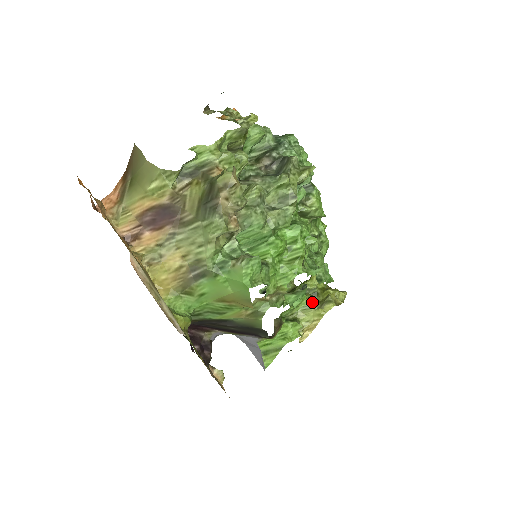
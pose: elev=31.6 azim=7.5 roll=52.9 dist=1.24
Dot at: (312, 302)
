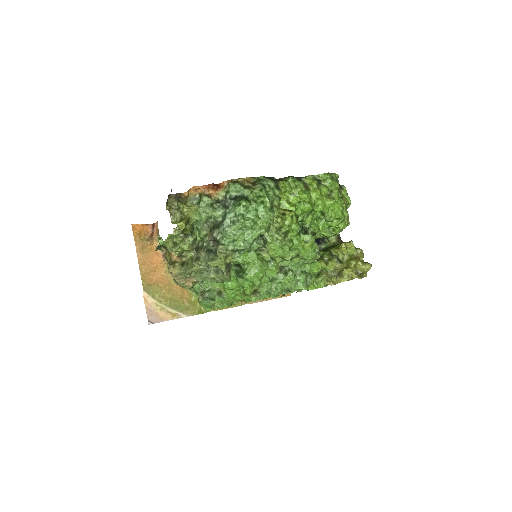
Dot at: (334, 268)
